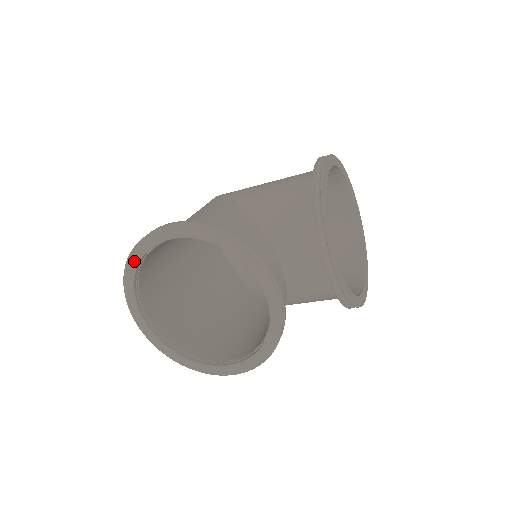
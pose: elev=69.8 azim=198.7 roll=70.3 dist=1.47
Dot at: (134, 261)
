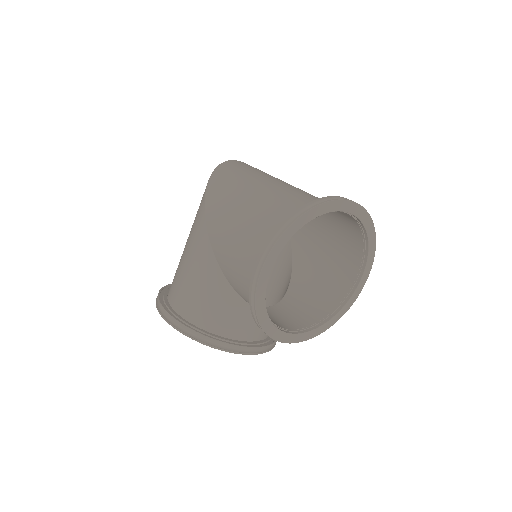
Dot at: occluded
